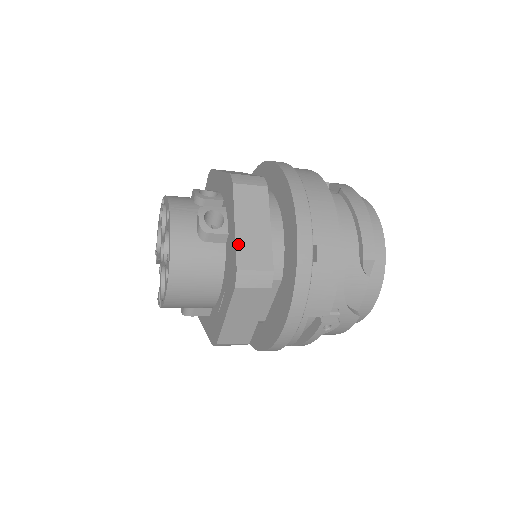
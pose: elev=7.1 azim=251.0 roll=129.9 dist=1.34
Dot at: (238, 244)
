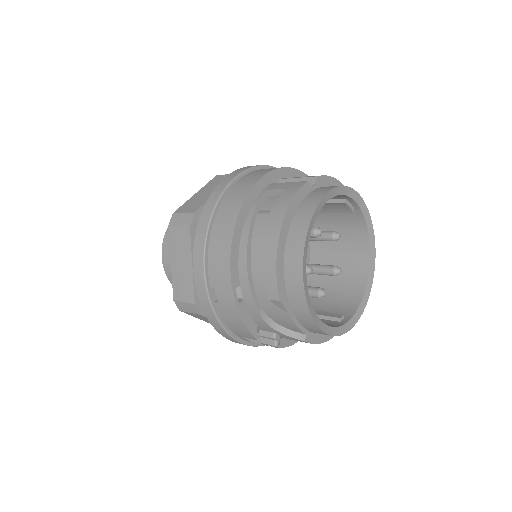
Dot at: (173, 279)
